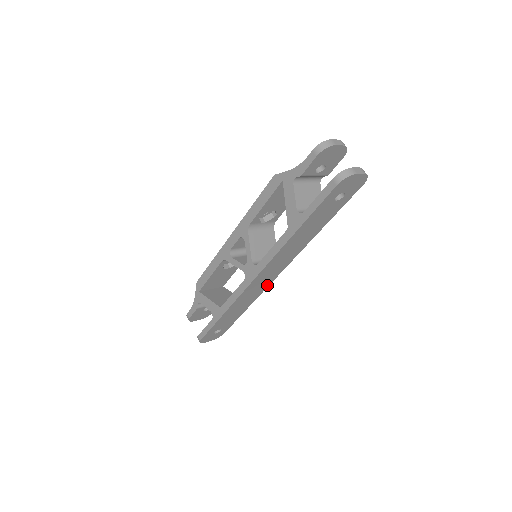
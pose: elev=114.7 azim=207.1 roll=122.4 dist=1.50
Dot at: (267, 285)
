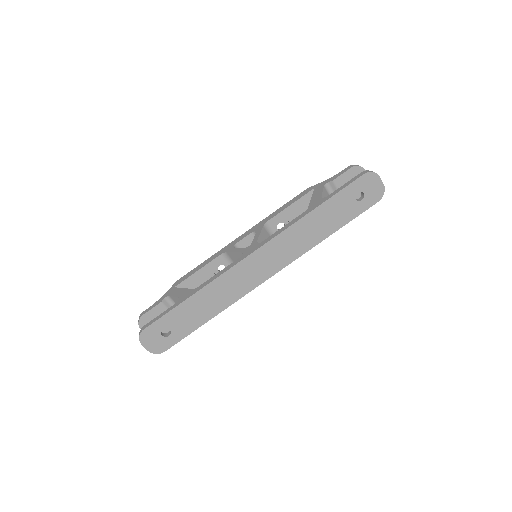
Dot at: (252, 287)
